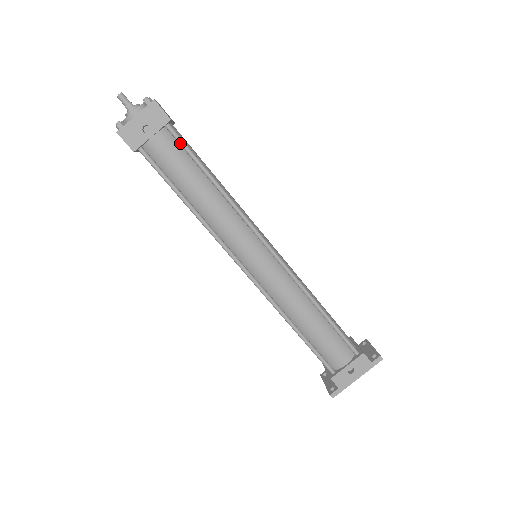
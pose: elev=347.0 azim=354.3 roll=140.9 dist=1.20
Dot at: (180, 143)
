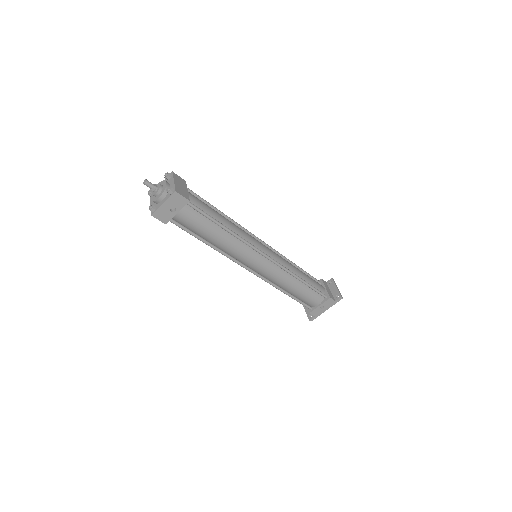
Dot at: (197, 211)
